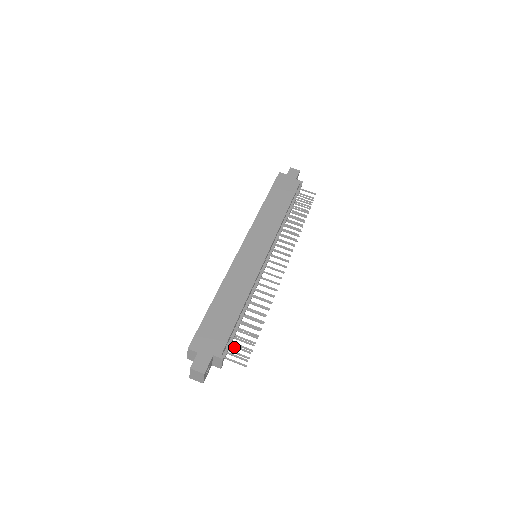
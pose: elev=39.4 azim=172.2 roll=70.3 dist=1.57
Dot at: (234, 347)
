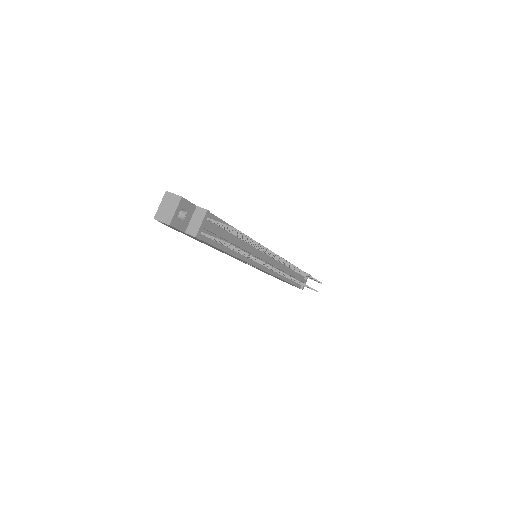
Dot at: (221, 225)
